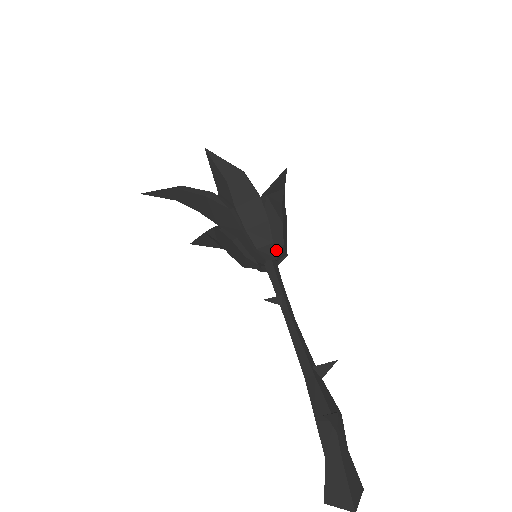
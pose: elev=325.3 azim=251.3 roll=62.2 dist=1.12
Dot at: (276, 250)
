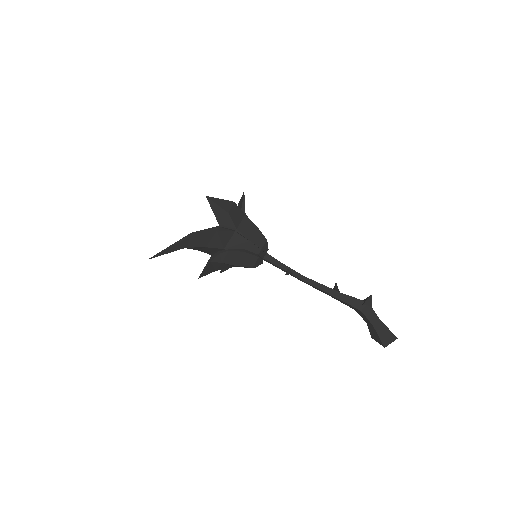
Dot at: occluded
